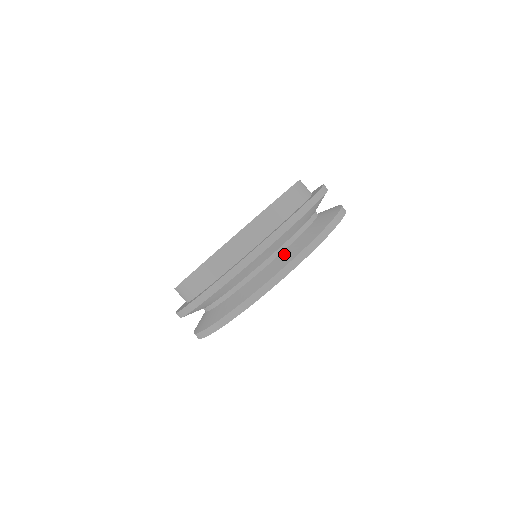
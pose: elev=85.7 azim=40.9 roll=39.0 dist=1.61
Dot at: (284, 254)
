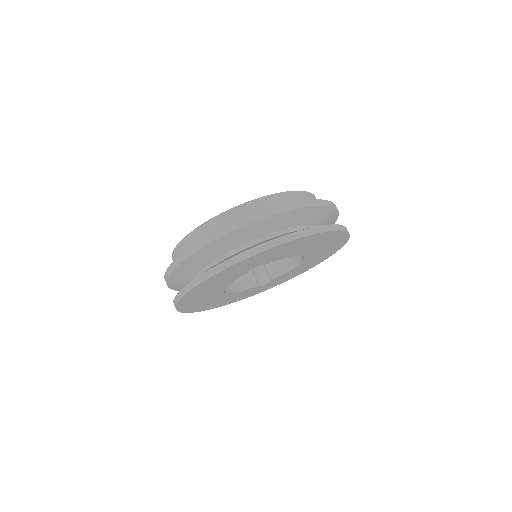
Dot at: occluded
